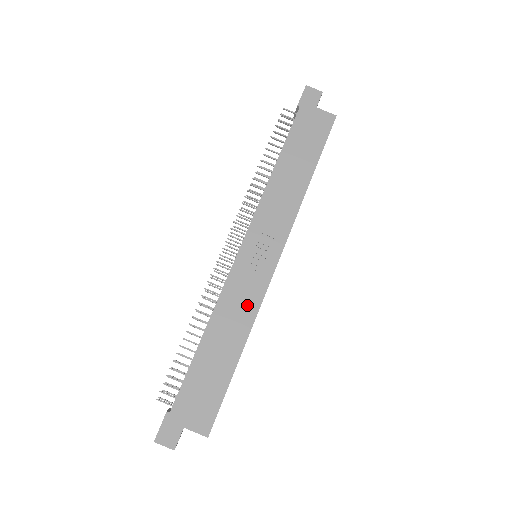
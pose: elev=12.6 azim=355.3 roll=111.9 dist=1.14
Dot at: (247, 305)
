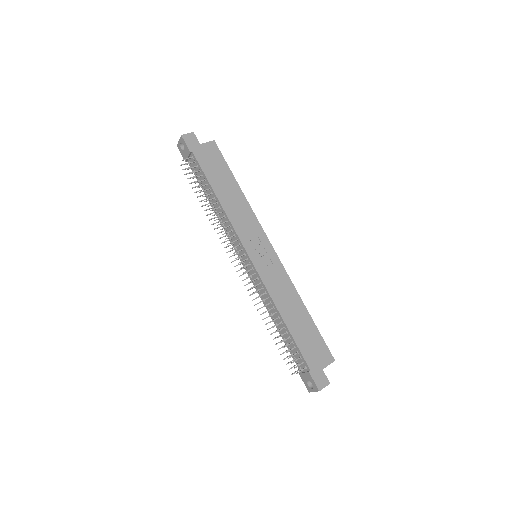
Dot at: (284, 283)
